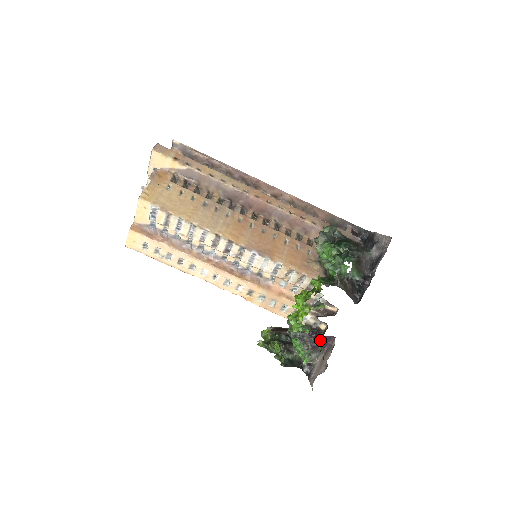
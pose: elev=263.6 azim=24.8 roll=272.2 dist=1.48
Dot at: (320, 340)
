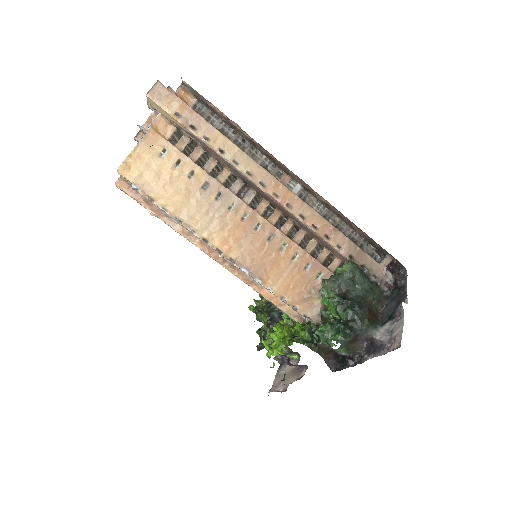
Dot at: (291, 364)
